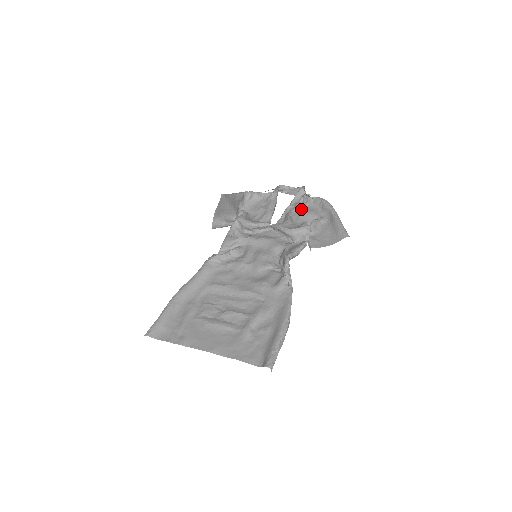
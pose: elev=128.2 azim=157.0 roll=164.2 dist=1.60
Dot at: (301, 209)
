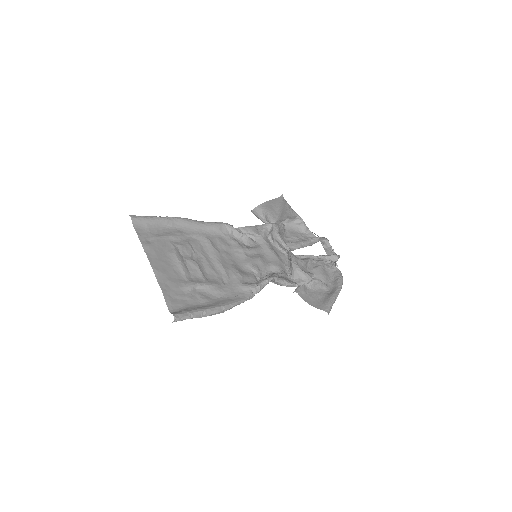
Dot at: (321, 266)
